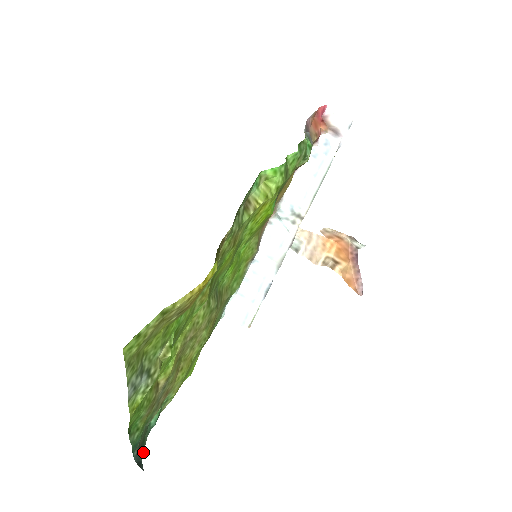
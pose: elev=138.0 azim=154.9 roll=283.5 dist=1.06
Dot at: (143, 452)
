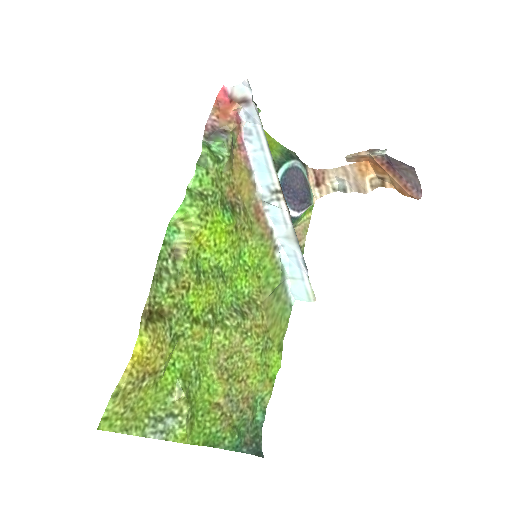
Dot at: (261, 443)
